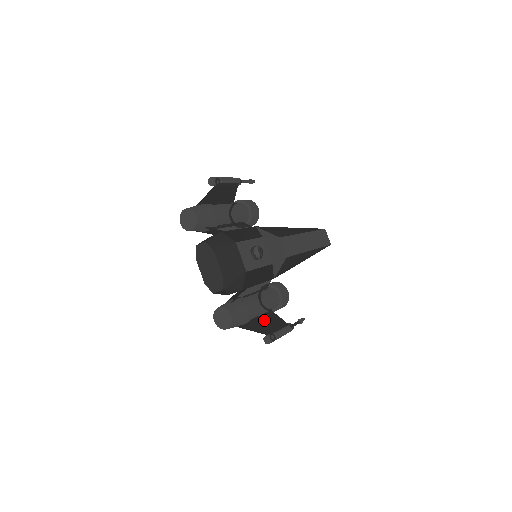
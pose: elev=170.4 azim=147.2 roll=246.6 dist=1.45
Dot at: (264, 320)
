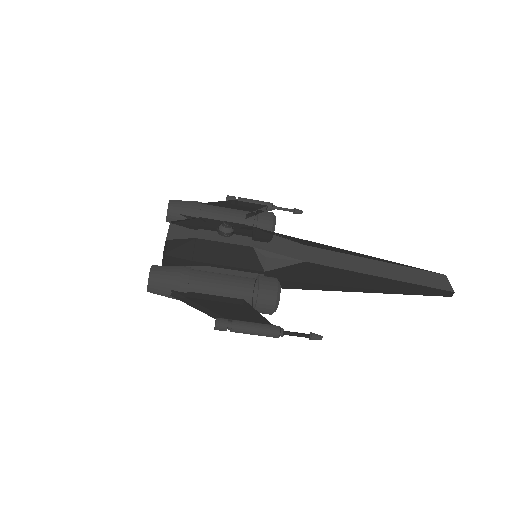
Dot at: (221, 302)
